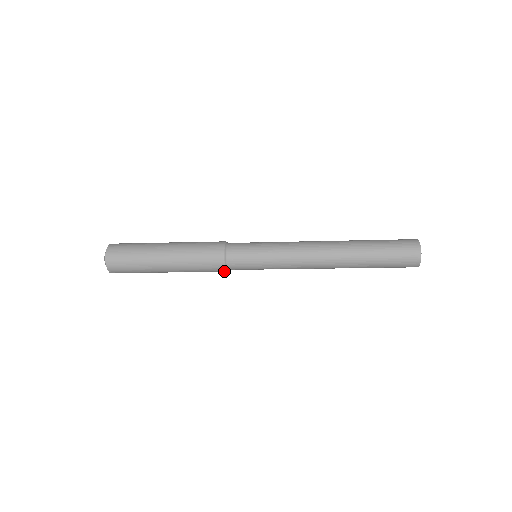
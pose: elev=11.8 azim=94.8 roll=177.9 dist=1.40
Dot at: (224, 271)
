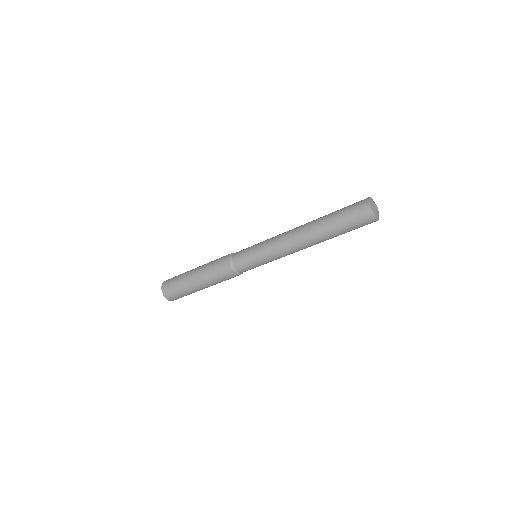
Dot at: (236, 275)
